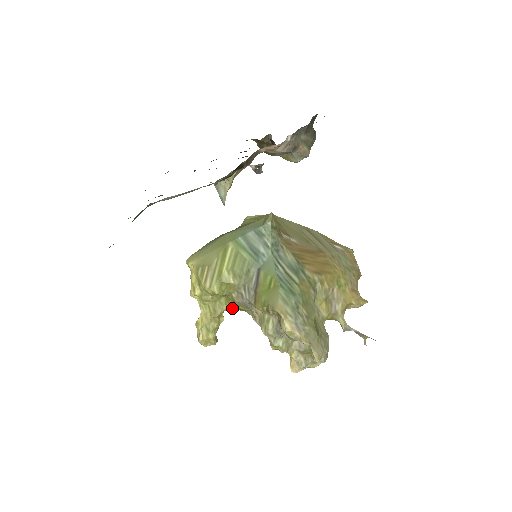
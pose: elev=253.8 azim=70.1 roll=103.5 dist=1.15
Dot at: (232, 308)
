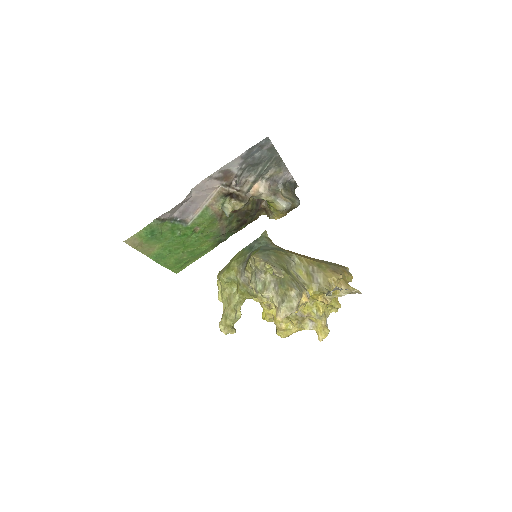
Dot at: (242, 296)
